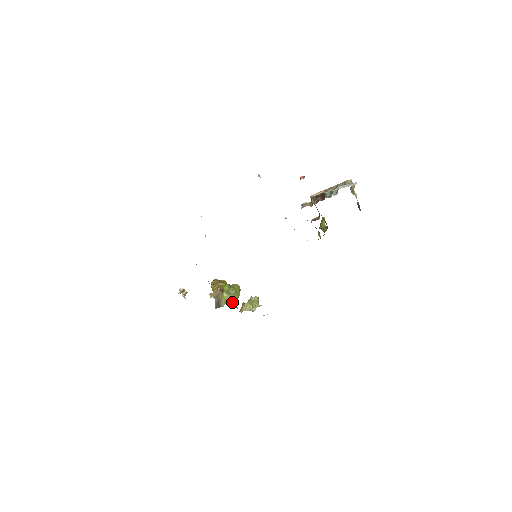
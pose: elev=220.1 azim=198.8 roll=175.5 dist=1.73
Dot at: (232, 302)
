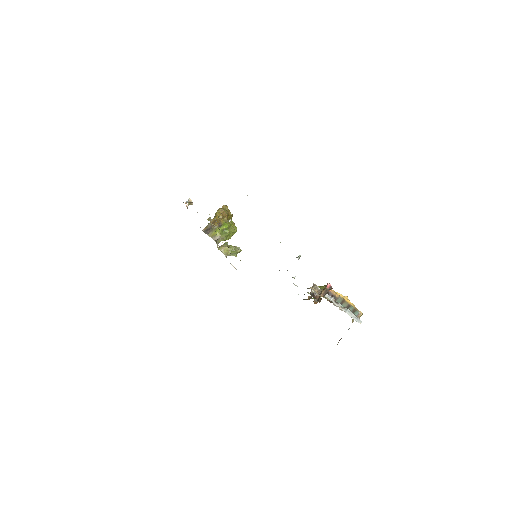
Dot at: (218, 240)
